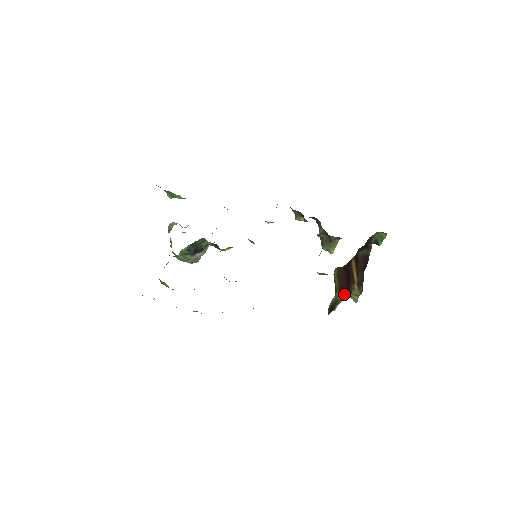
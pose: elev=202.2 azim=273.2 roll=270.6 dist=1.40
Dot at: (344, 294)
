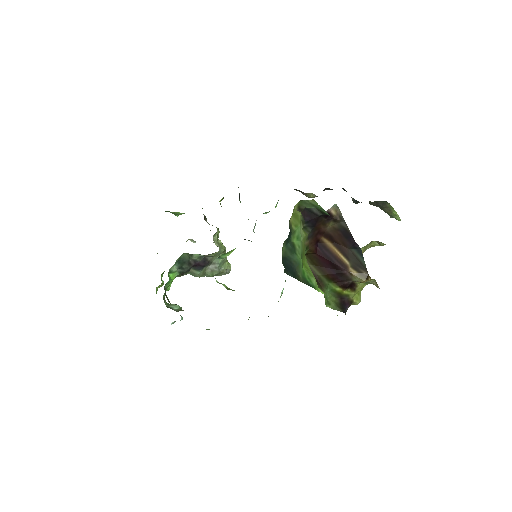
Dot at: (342, 284)
